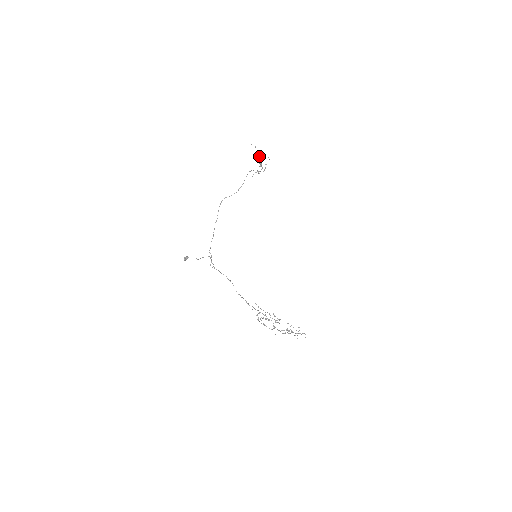
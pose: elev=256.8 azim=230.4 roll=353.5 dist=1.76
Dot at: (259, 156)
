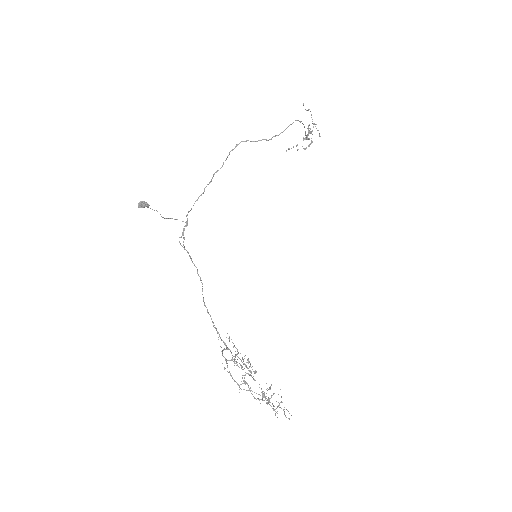
Dot at: (308, 125)
